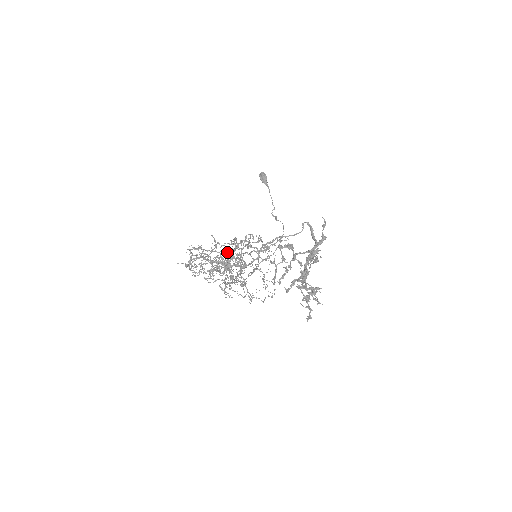
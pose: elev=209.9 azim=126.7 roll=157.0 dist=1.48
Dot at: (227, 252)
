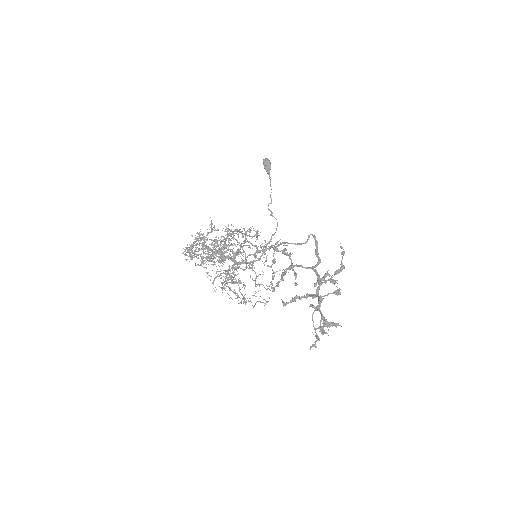
Dot at: occluded
